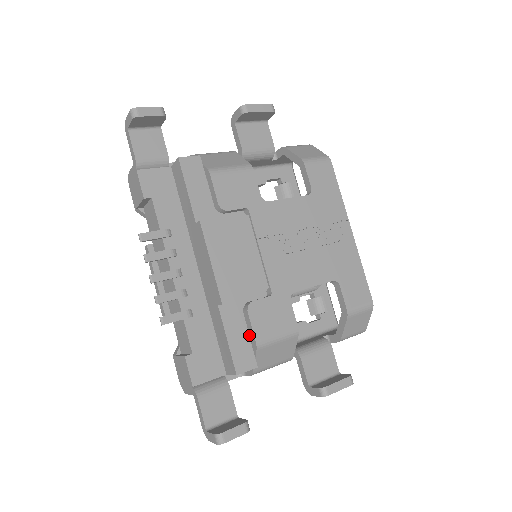
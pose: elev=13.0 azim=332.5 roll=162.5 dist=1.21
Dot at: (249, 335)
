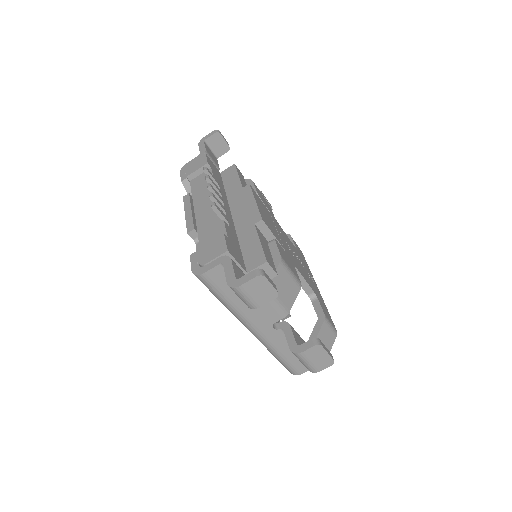
Dot at: (271, 257)
